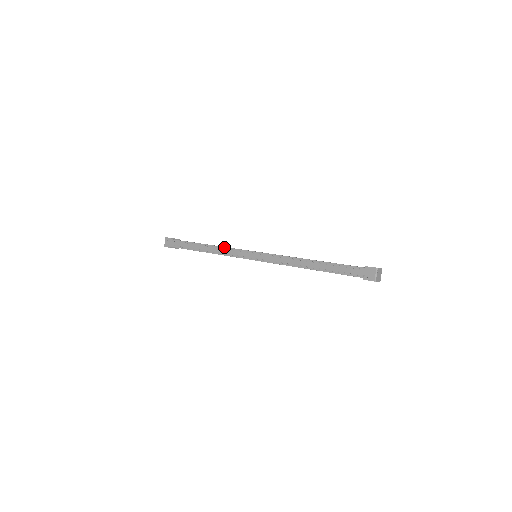
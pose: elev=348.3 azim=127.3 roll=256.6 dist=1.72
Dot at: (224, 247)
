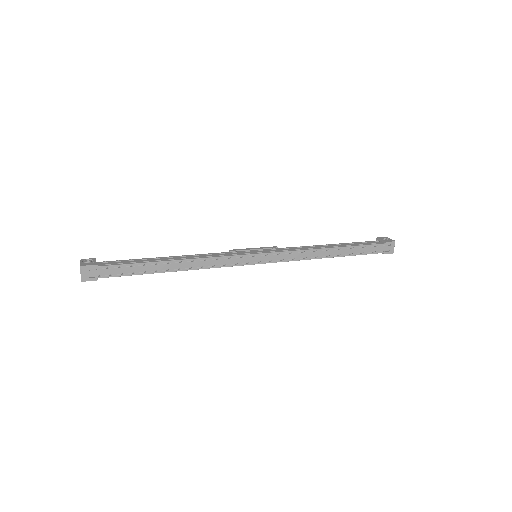
Dot at: (213, 257)
